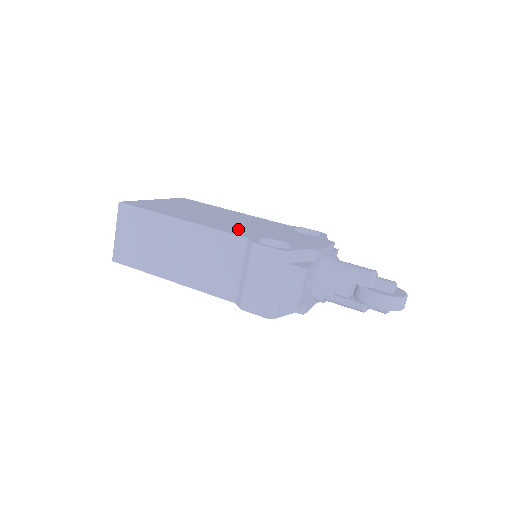
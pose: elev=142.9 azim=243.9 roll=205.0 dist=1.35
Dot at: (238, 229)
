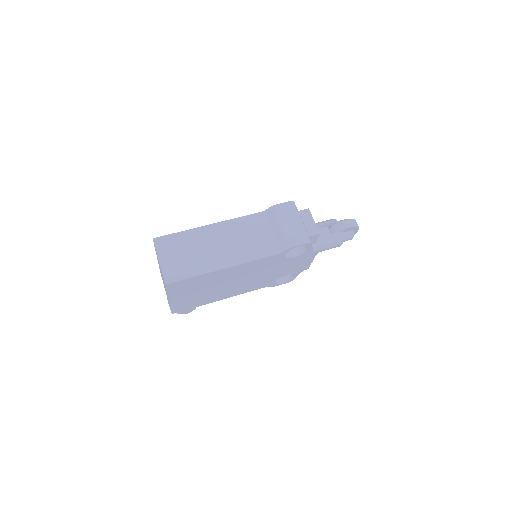
Dot at: occluded
